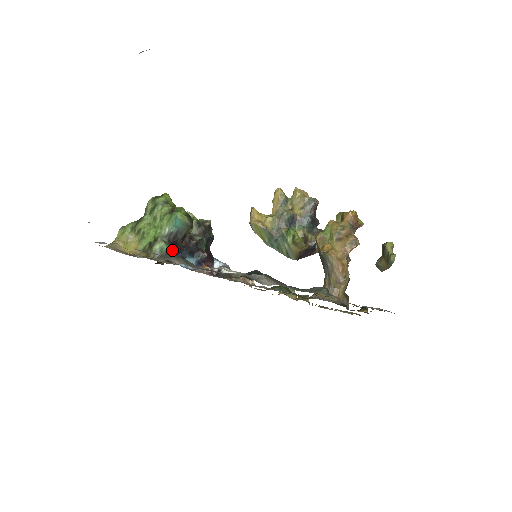
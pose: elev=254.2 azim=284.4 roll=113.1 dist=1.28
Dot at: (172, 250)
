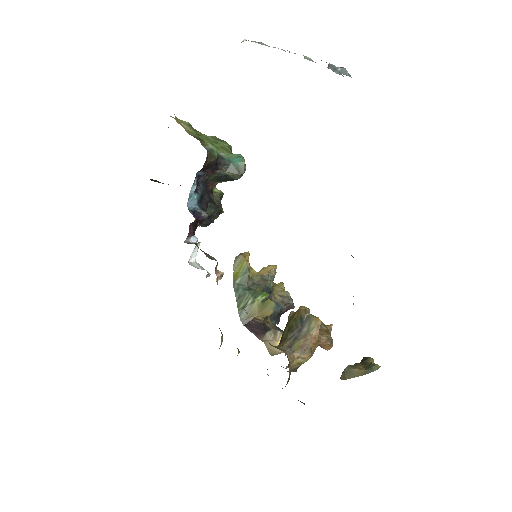
Dot at: (210, 166)
